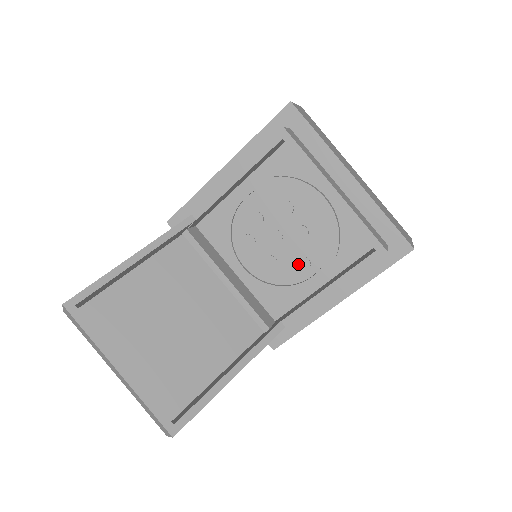
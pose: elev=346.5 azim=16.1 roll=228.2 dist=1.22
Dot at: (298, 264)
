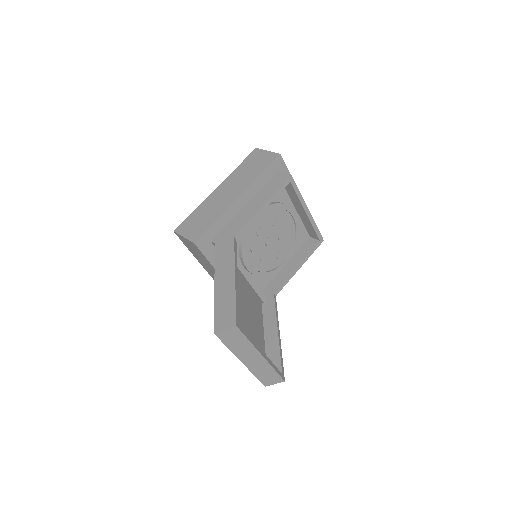
Dot at: (278, 256)
